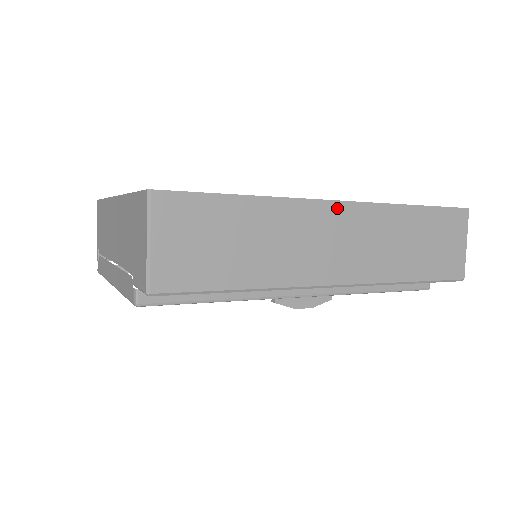
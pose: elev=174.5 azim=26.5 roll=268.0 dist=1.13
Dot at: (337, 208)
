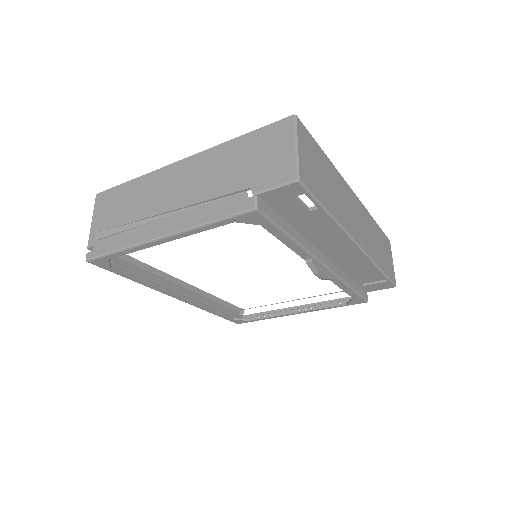
Dot at: (353, 196)
